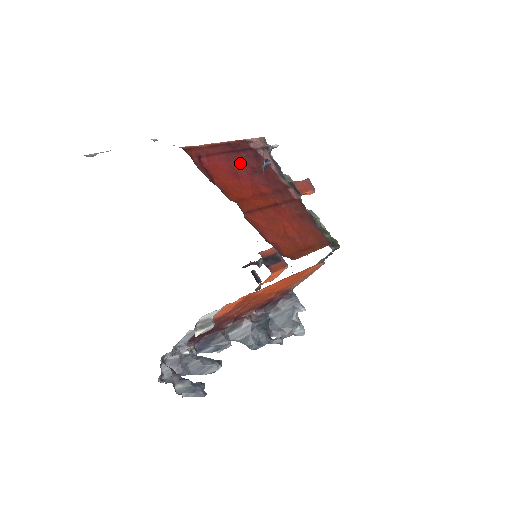
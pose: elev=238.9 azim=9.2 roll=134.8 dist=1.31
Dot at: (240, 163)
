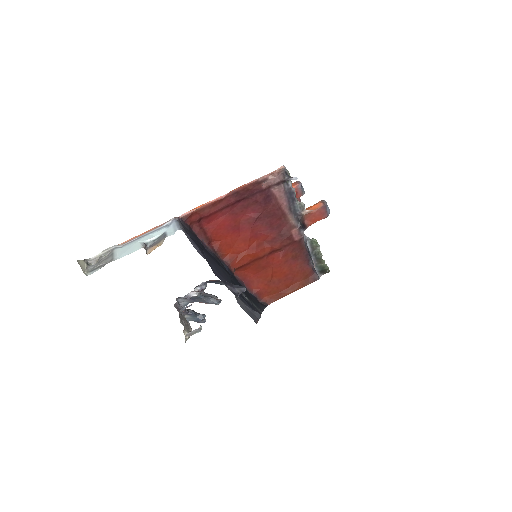
Dot at: (244, 212)
